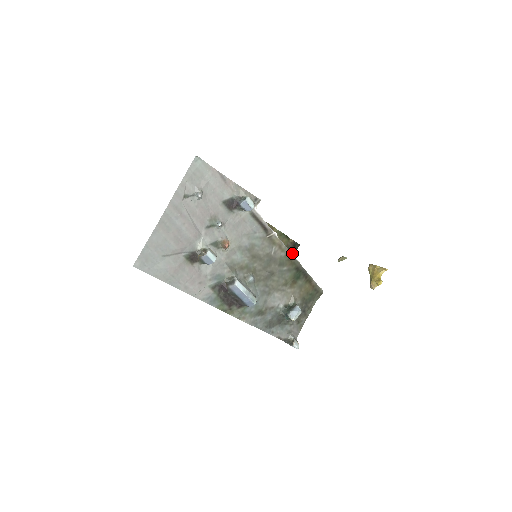
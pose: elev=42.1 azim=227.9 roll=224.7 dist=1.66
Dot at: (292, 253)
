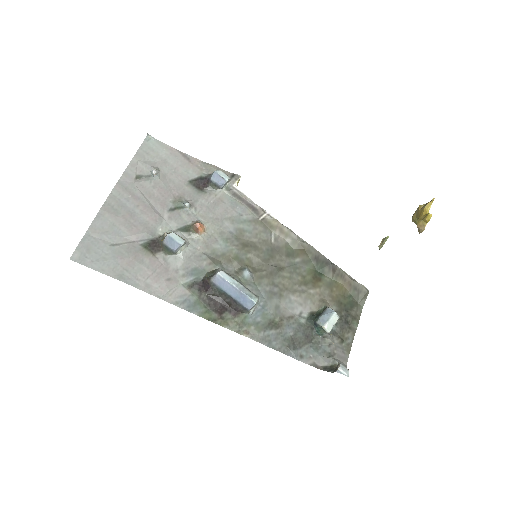
Dot at: occluded
